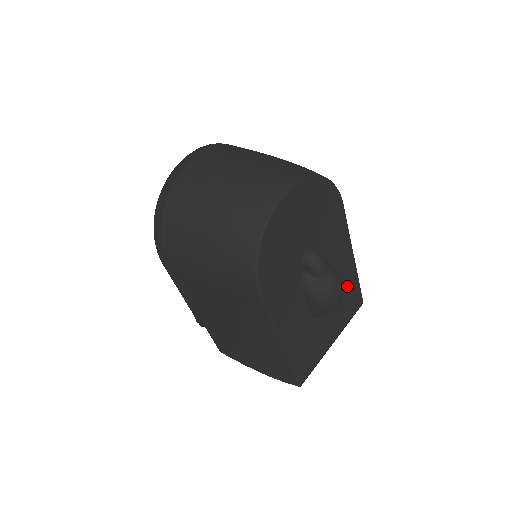
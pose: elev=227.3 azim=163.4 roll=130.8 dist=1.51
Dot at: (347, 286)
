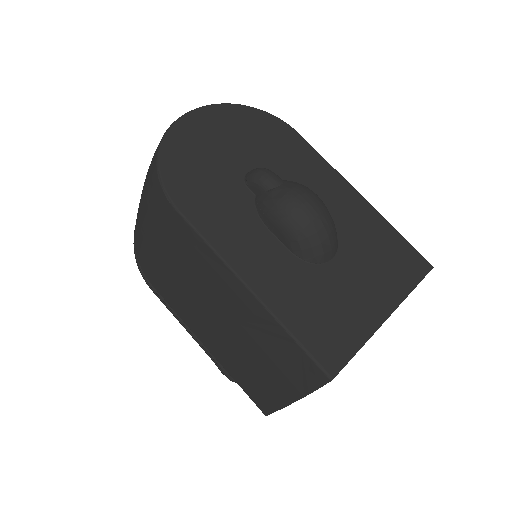
Dot at: (370, 233)
